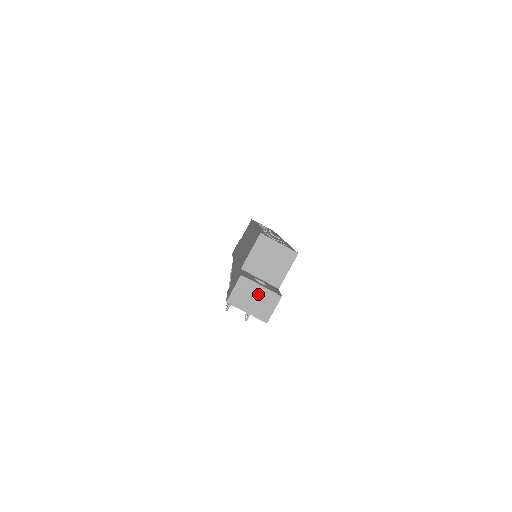
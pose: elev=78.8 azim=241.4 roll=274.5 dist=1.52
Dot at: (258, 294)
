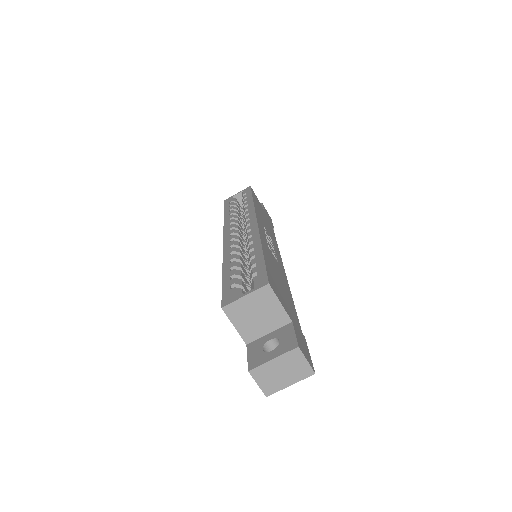
Dot at: (279, 366)
